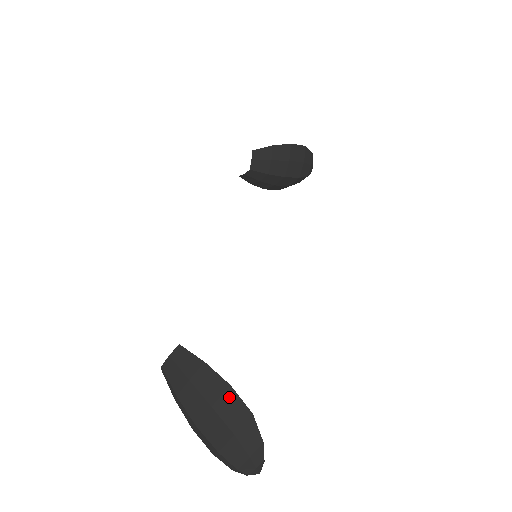
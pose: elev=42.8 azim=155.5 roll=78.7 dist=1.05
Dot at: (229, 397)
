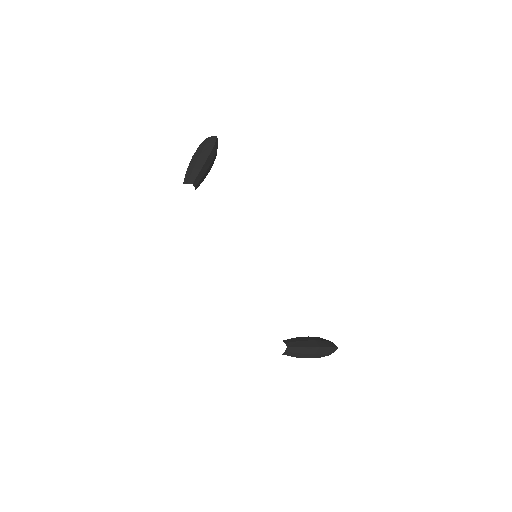
Dot at: (321, 349)
